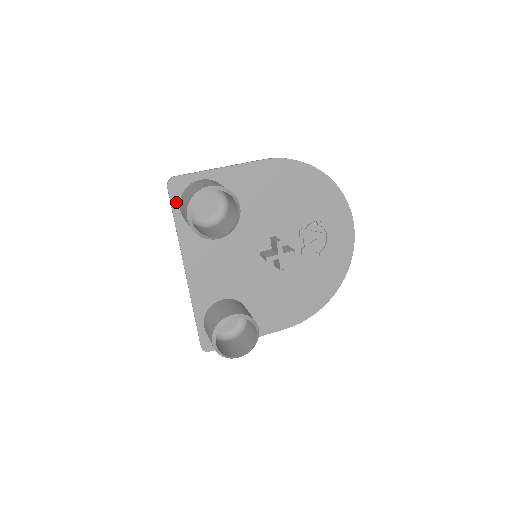
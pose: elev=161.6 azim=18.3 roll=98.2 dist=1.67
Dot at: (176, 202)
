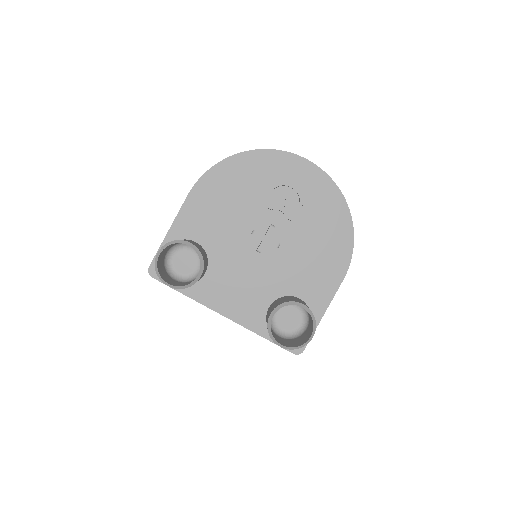
Dot at: occluded
